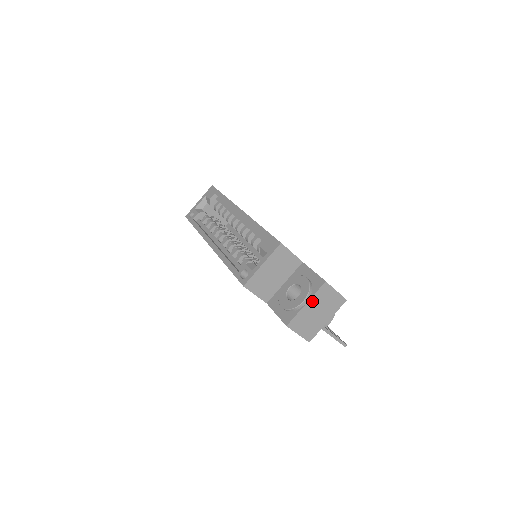
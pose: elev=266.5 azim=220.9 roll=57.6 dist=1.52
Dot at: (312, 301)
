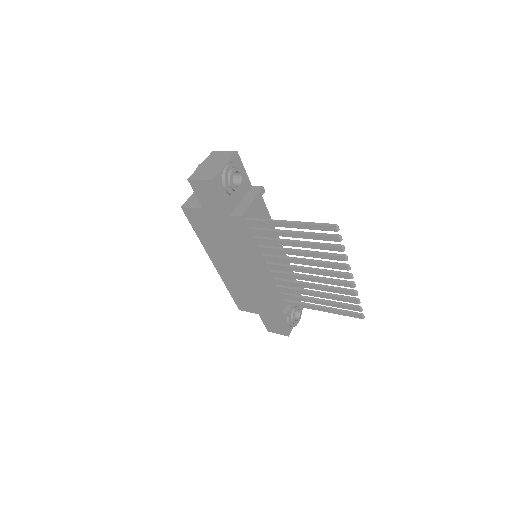
Dot at: (205, 162)
